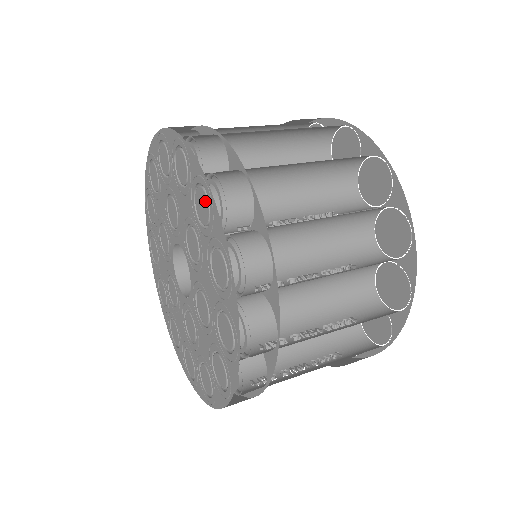
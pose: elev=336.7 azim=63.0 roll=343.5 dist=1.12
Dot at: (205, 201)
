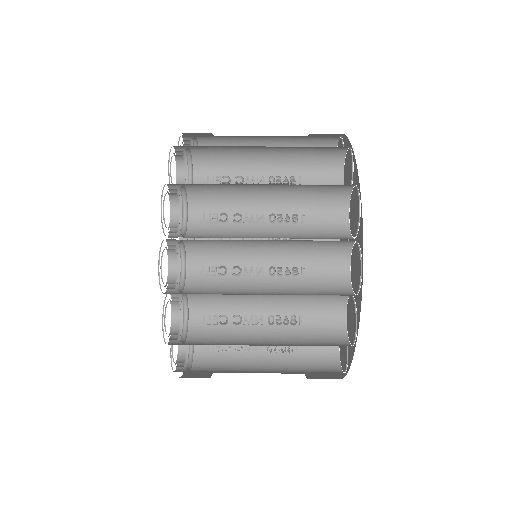
Dot at: occluded
